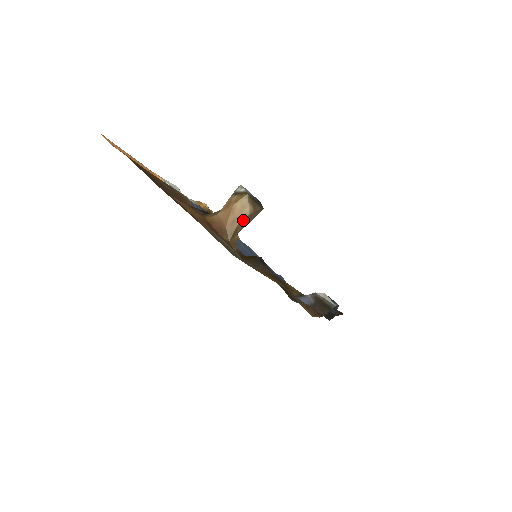
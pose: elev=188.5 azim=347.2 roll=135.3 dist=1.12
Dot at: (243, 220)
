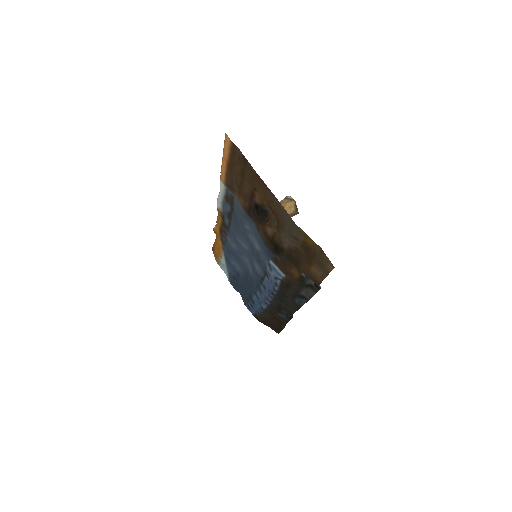
Dot at: occluded
